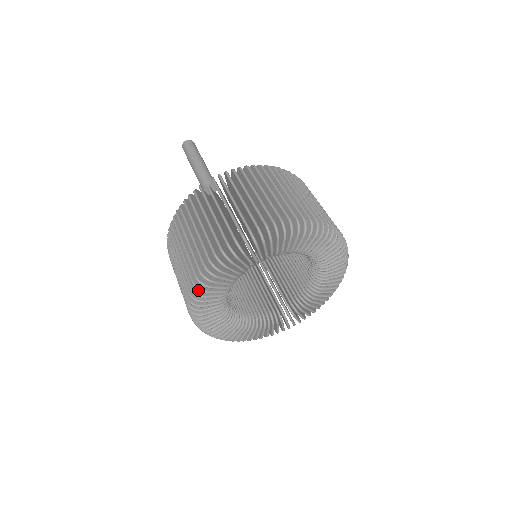
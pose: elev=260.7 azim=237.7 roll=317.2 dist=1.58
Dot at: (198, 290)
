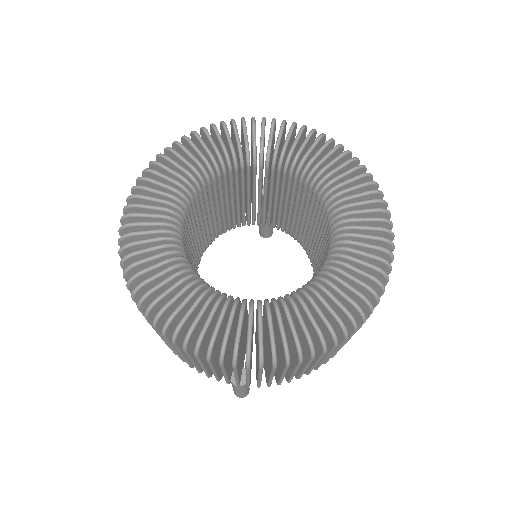
Dot at: occluded
